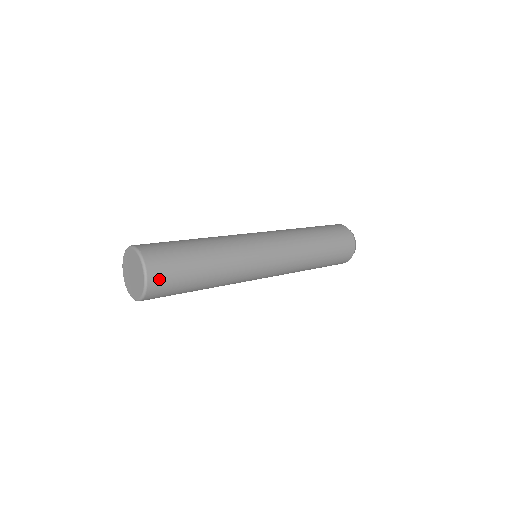
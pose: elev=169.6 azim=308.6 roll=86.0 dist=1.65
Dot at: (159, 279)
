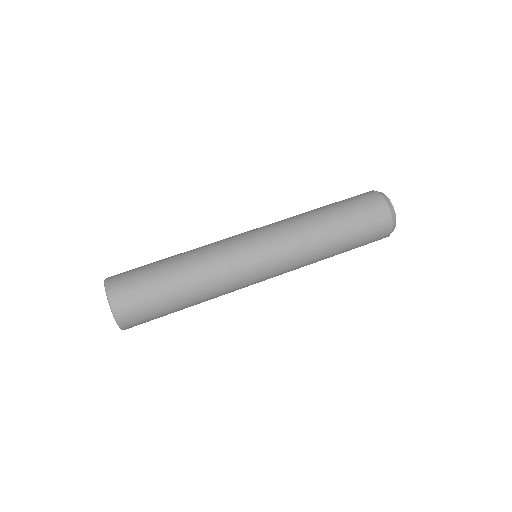
Dot at: (133, 323)
